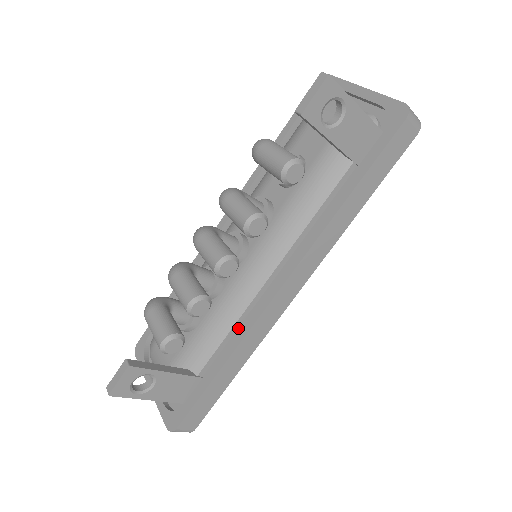
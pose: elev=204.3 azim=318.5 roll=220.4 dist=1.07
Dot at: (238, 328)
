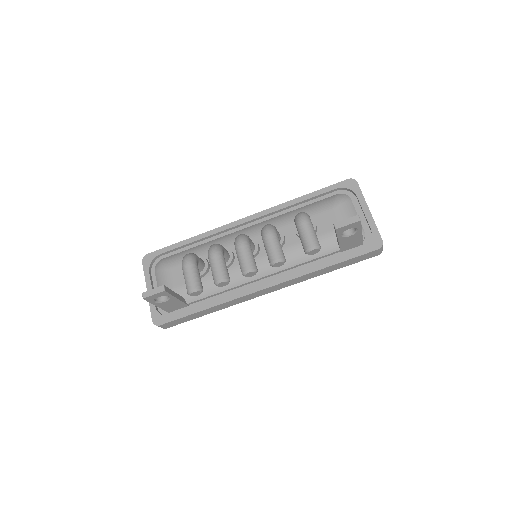
Dot at: (226, 292)
